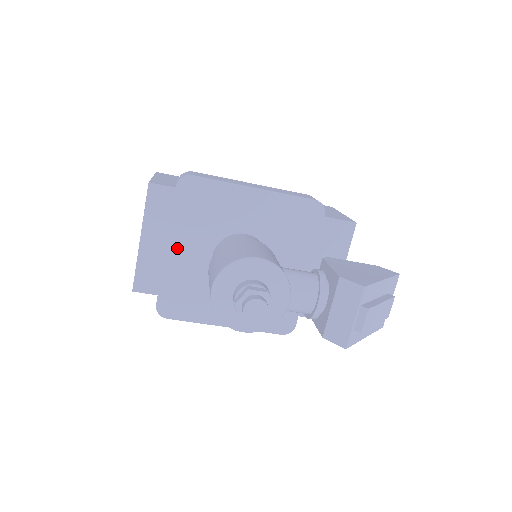
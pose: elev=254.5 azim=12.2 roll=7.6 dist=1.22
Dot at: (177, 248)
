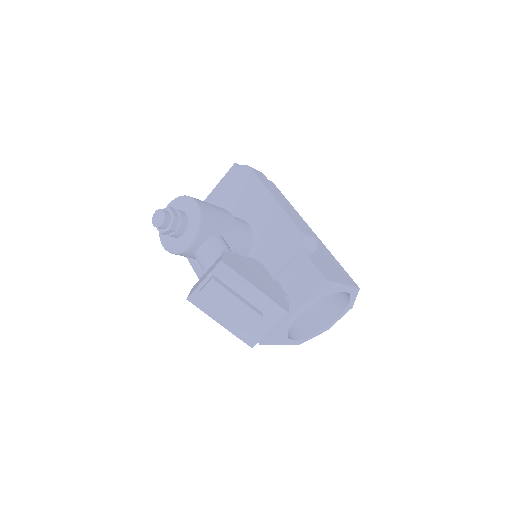
Dot at: occluded
